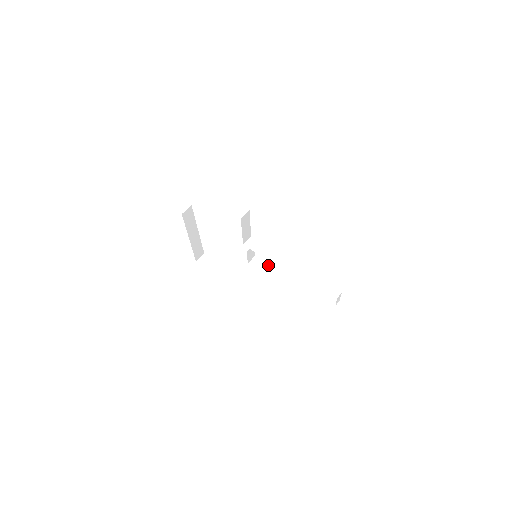
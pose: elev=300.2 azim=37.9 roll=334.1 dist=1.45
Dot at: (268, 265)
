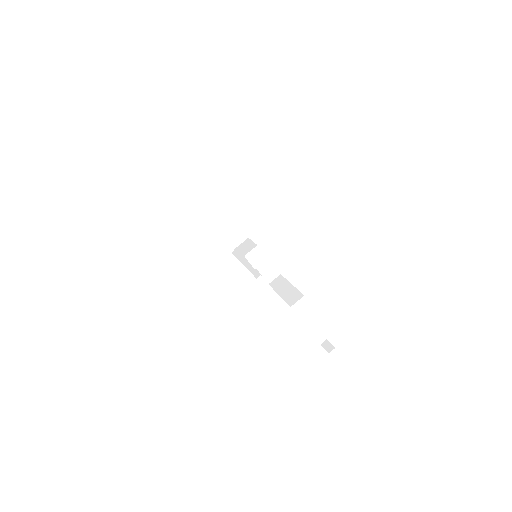
Dot at: occluded
